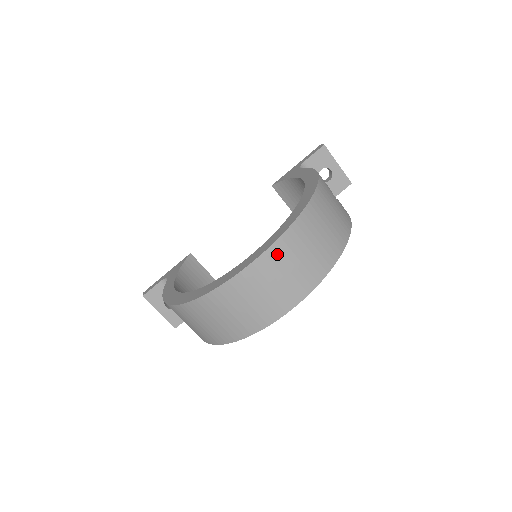
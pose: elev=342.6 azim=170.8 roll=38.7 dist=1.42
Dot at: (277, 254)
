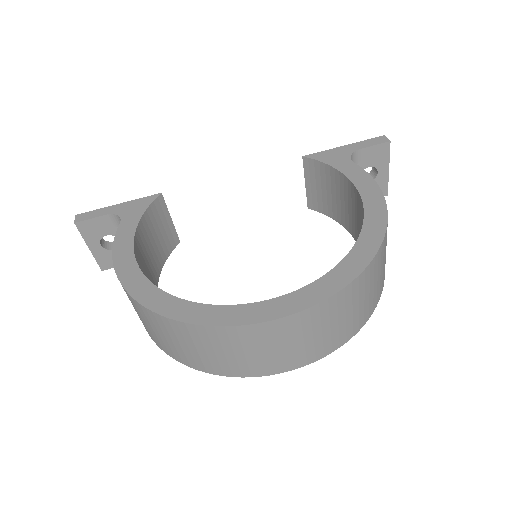
Dot at: (313, 316)
